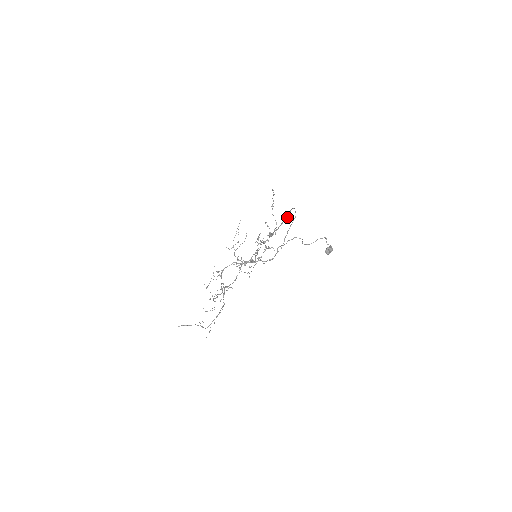
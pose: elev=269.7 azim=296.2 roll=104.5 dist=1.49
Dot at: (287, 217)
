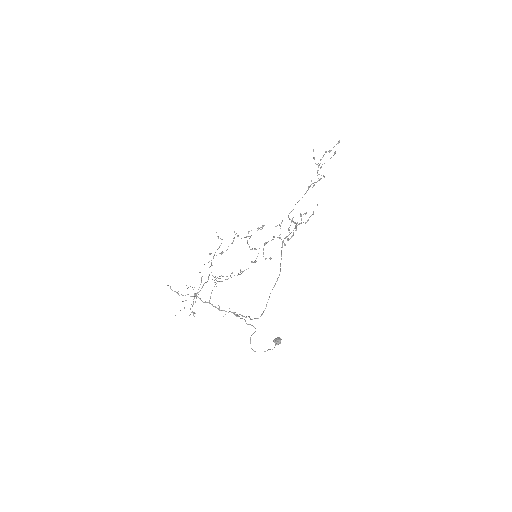
Dot at: (275, 284)
